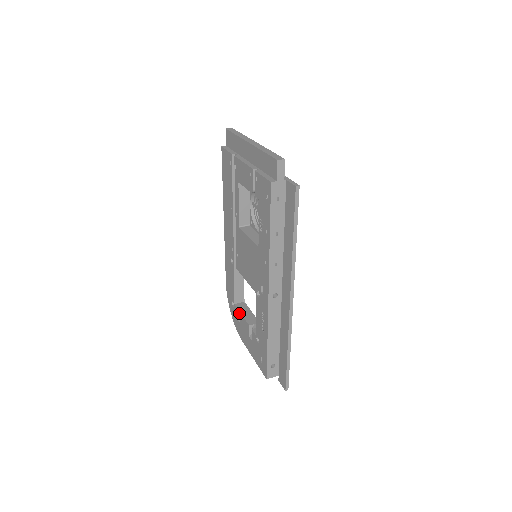
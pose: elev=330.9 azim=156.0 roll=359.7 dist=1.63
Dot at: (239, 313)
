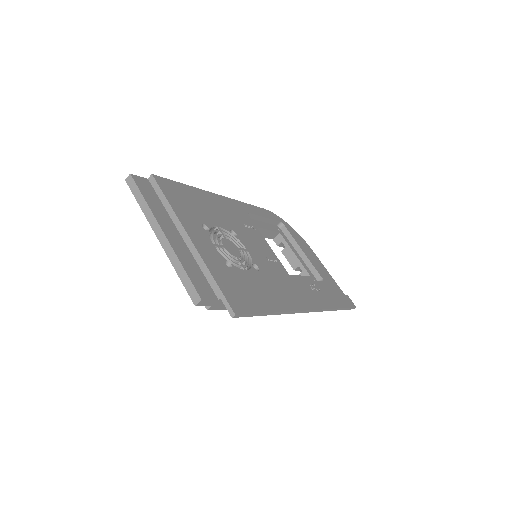
Dot at: occluded
